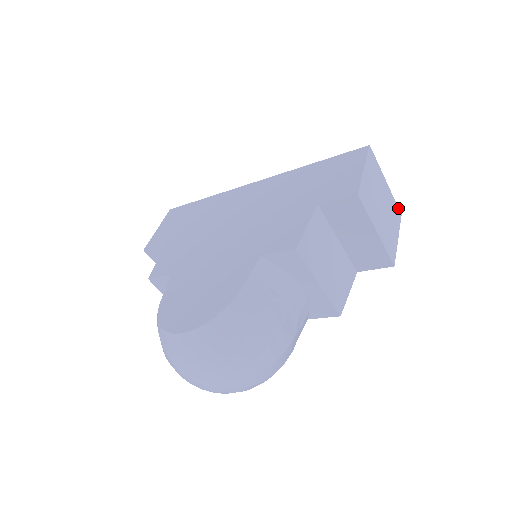
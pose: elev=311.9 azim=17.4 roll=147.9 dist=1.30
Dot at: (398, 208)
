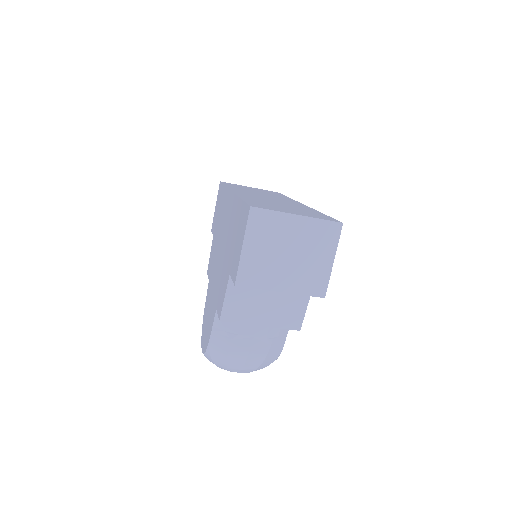
Dot at: (333, 222)
